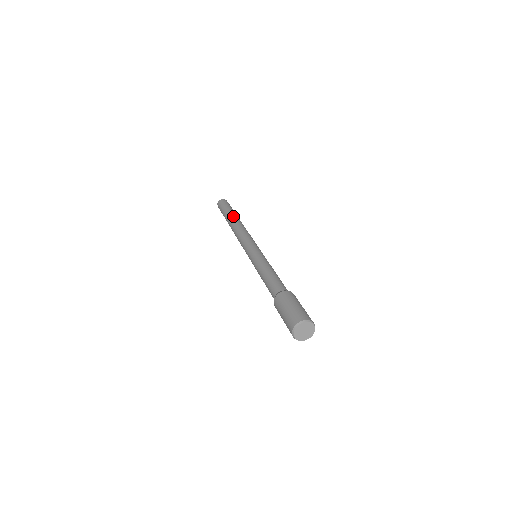
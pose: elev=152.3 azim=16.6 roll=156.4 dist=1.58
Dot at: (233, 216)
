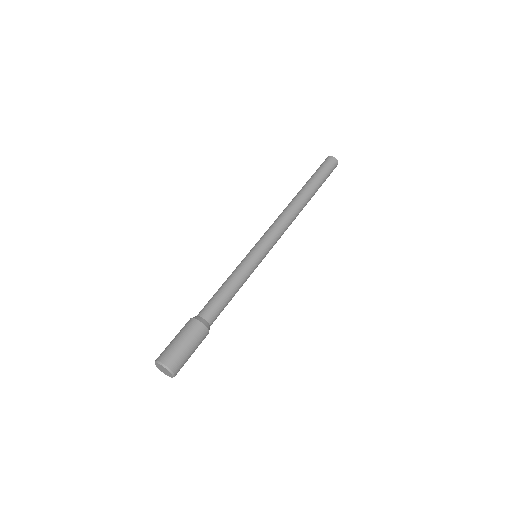
Dot at: (301, 189)
